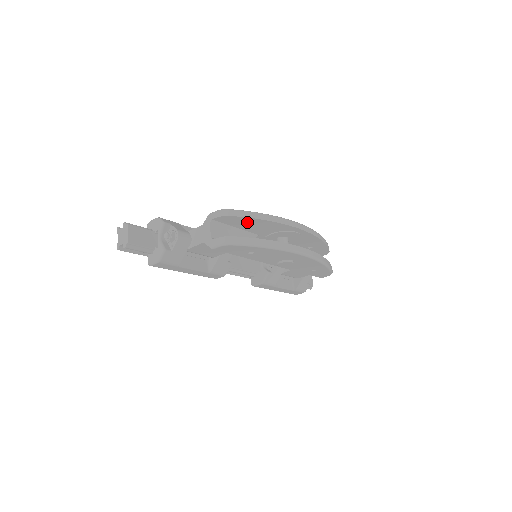
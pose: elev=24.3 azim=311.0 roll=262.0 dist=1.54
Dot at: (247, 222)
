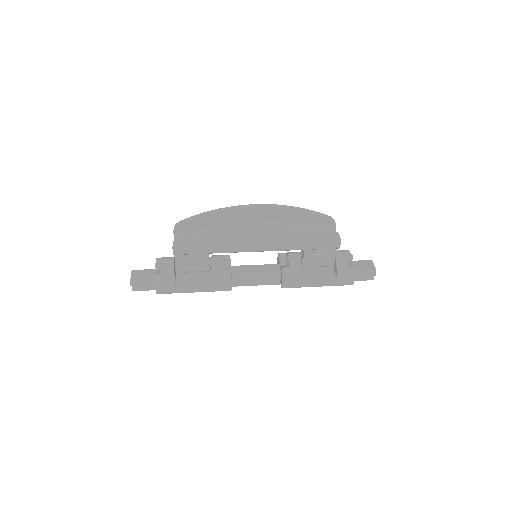
Dot at: (201, 224)
